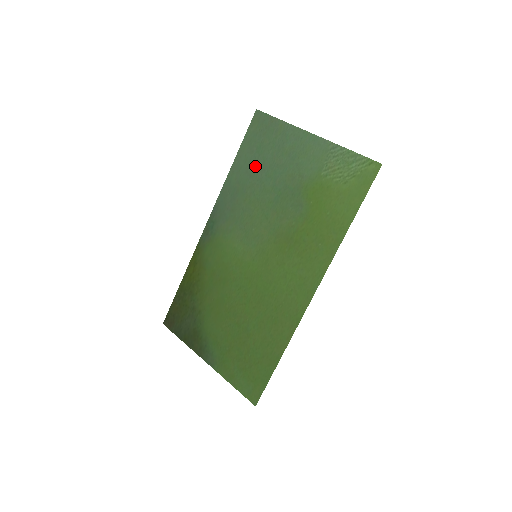
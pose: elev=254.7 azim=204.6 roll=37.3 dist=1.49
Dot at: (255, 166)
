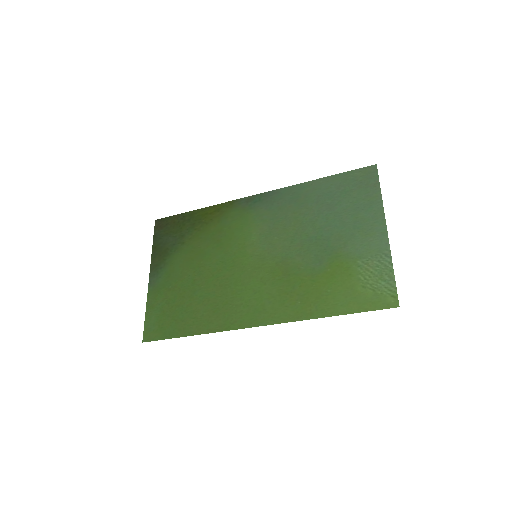
Dot at: (328, 200)
